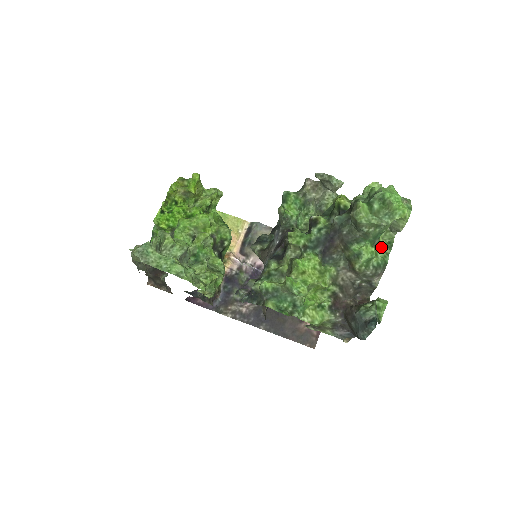
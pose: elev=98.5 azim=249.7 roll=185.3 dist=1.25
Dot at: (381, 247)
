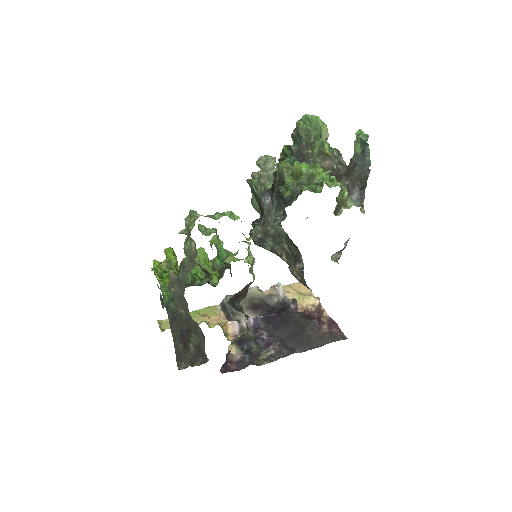
Dot at: occluded
